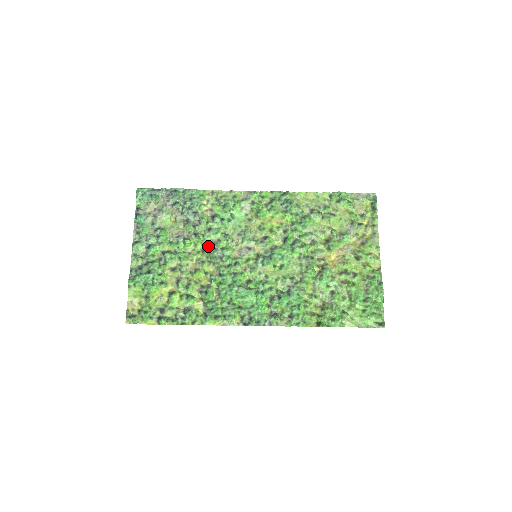
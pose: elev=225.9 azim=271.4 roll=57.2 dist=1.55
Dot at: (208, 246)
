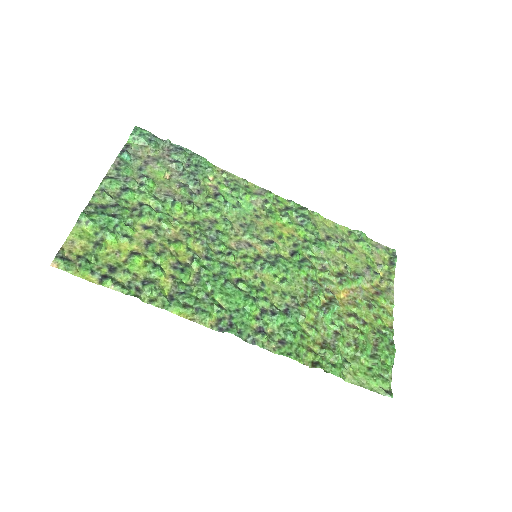
Dot at: (201, 221)
